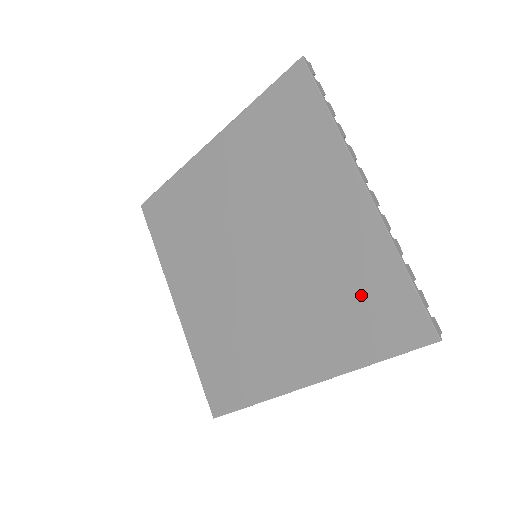
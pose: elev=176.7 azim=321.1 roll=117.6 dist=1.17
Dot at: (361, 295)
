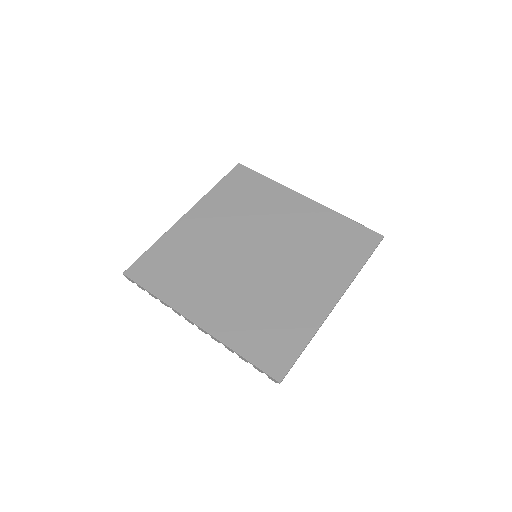
Dot at: (336, 238)
